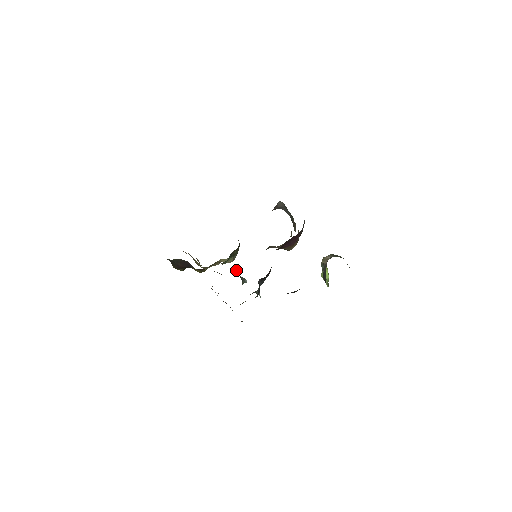
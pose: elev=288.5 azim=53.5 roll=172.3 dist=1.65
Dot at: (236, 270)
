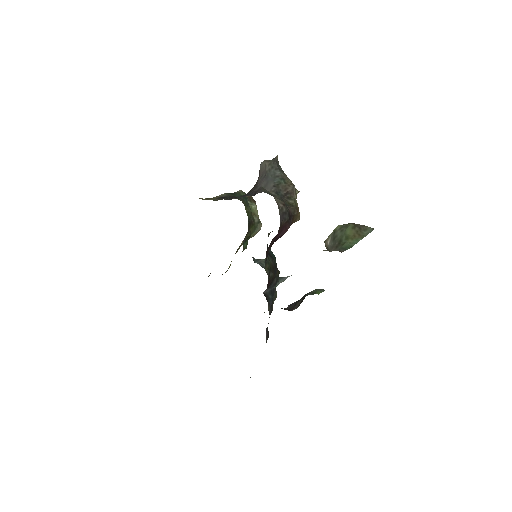
Dot at: (255, 259)
